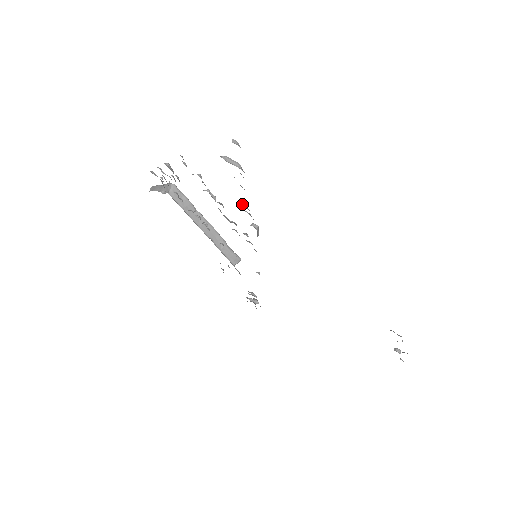
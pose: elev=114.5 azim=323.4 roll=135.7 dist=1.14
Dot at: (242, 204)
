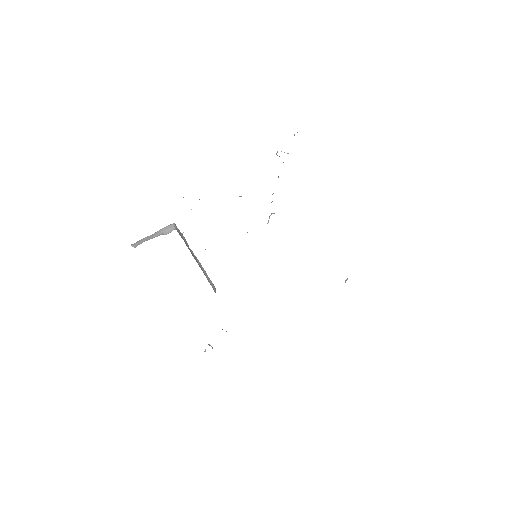
Dot at: occluded
